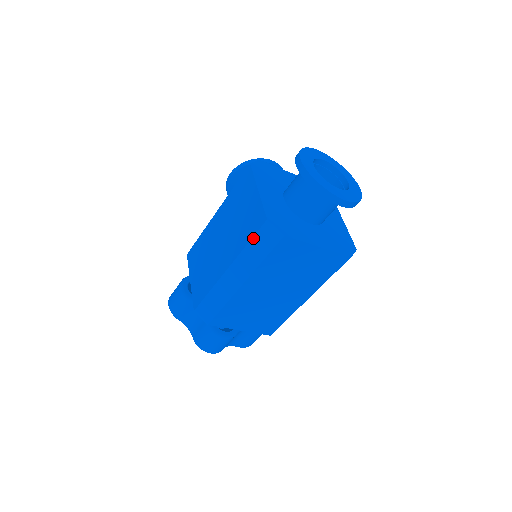
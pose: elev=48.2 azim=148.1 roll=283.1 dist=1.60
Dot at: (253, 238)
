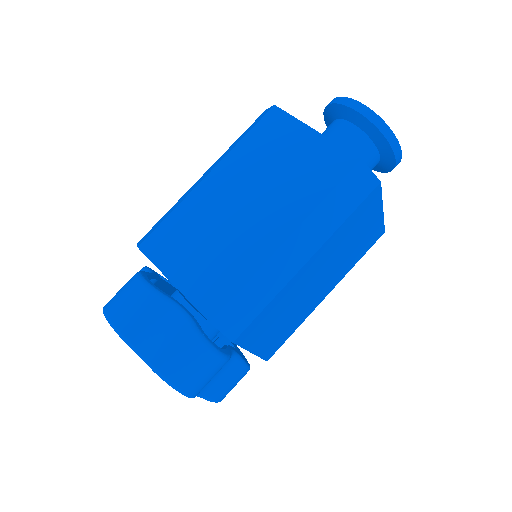
Dot at: (245, 131)
